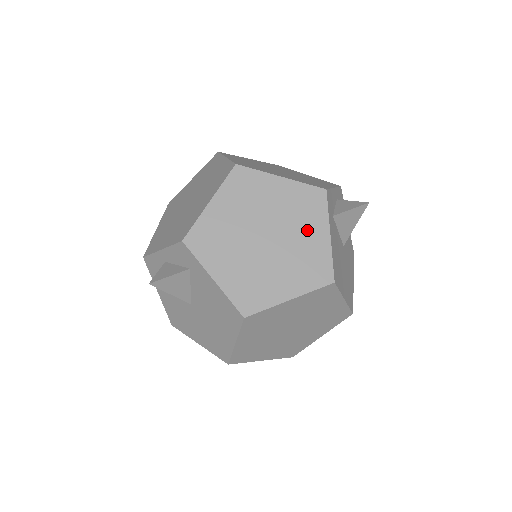
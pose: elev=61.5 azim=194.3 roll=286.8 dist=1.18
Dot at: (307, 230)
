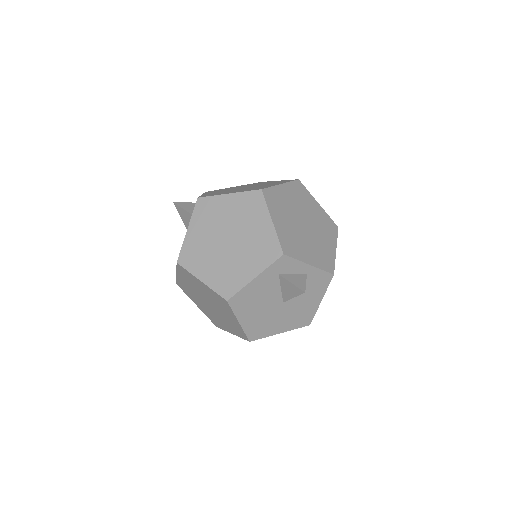
Dot at: (249, 261)
